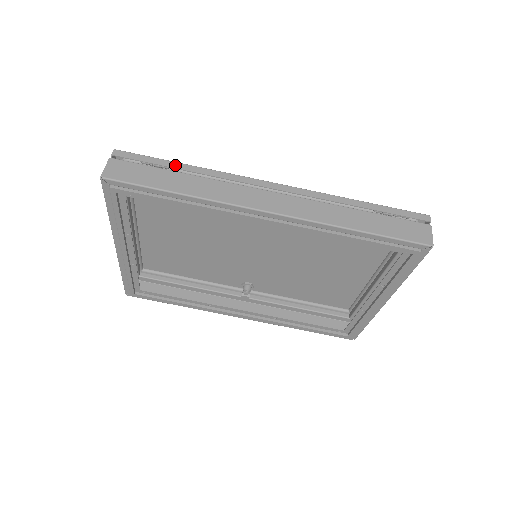
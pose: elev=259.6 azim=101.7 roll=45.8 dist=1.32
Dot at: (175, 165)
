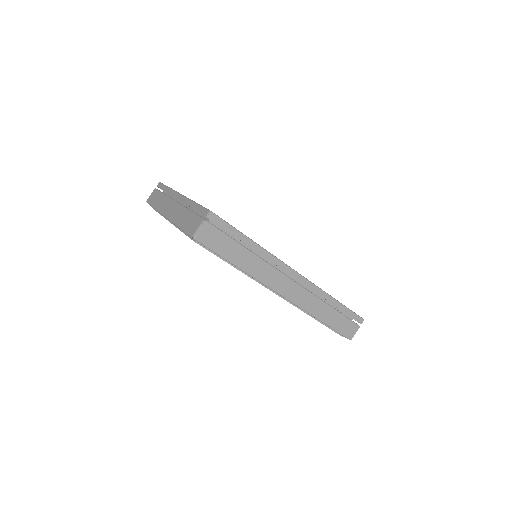
Dot at: (246, 240)
